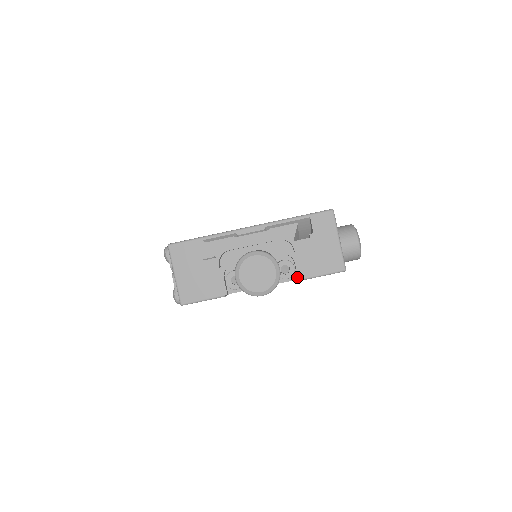
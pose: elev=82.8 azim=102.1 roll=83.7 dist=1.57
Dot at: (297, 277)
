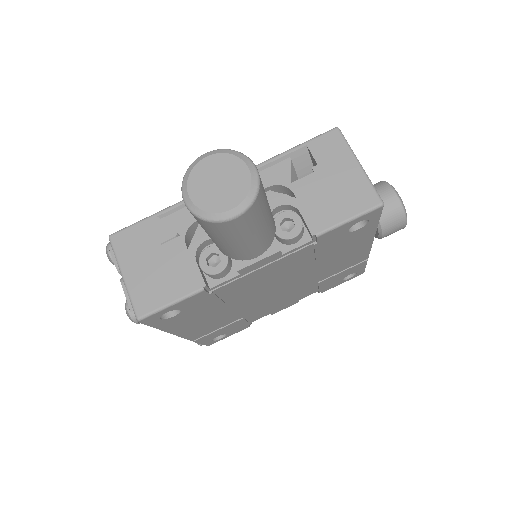
Dot at: (310, 236)
